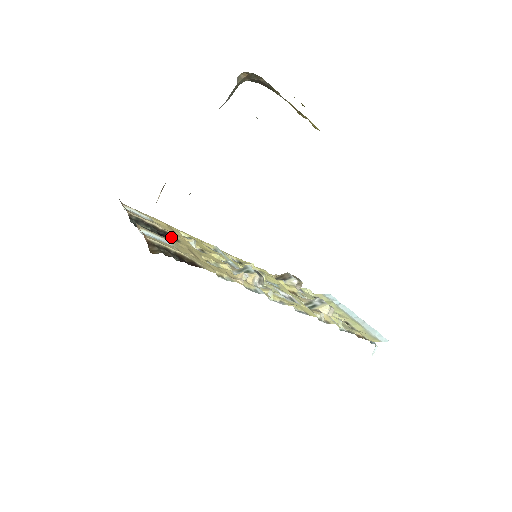
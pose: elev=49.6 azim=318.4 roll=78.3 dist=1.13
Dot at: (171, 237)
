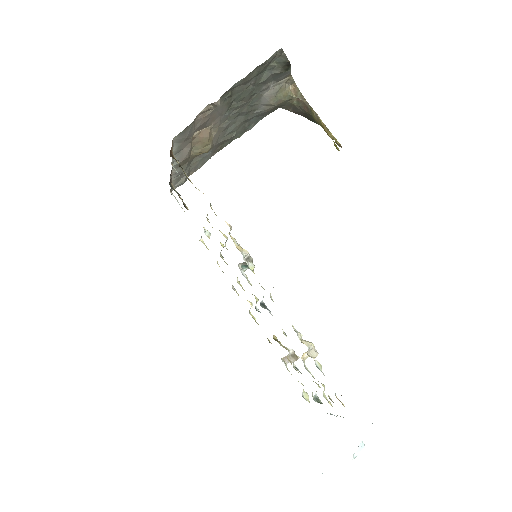
Dot at: occluded
